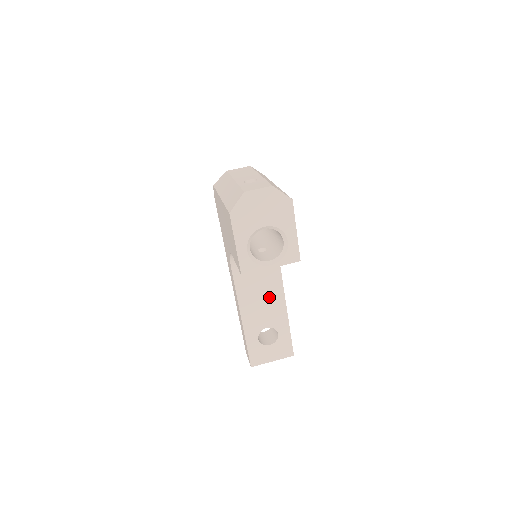
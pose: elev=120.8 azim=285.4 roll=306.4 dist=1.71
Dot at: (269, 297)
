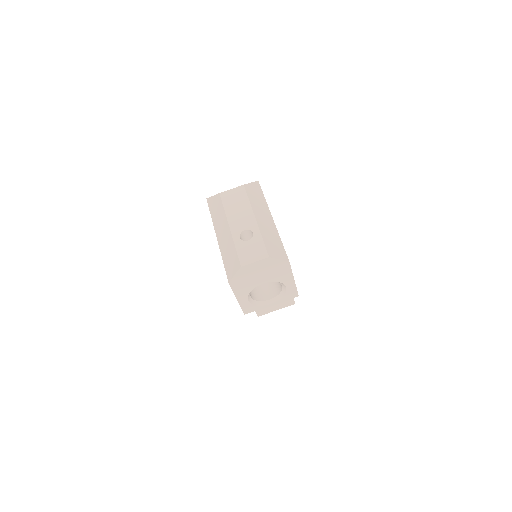
Dot at: occluded
